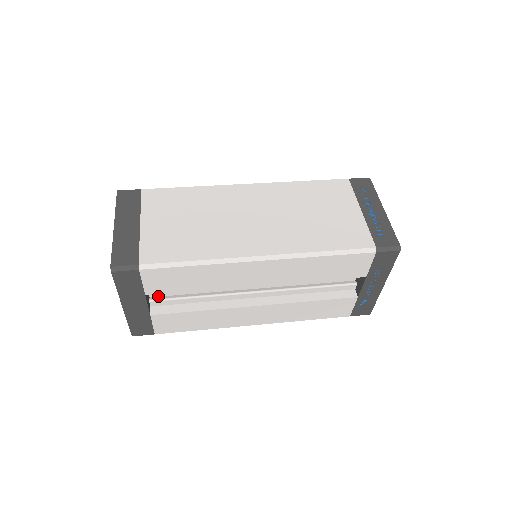
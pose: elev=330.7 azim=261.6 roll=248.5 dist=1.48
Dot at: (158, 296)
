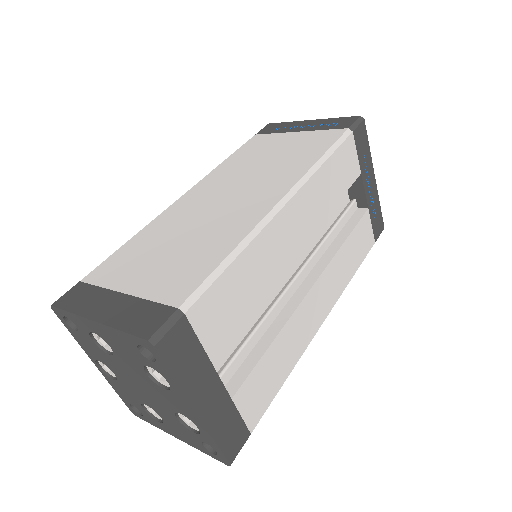
Dot at: occluded
